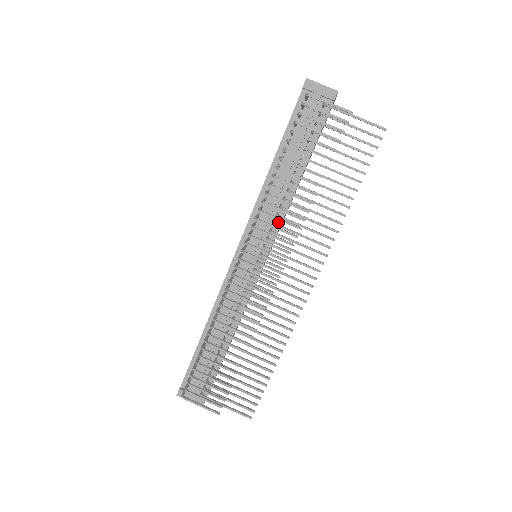
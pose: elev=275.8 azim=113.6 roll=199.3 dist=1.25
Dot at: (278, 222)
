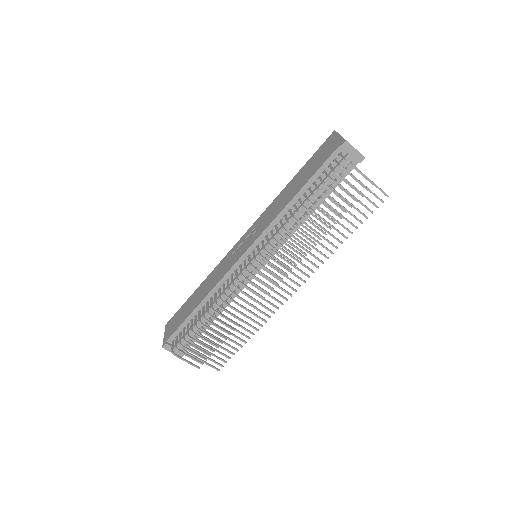
Dot at: occluded
